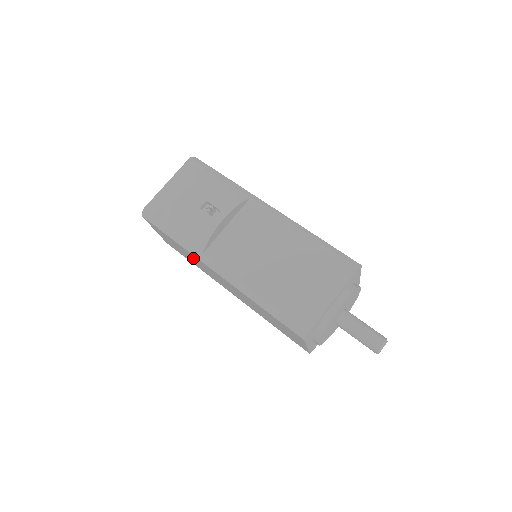
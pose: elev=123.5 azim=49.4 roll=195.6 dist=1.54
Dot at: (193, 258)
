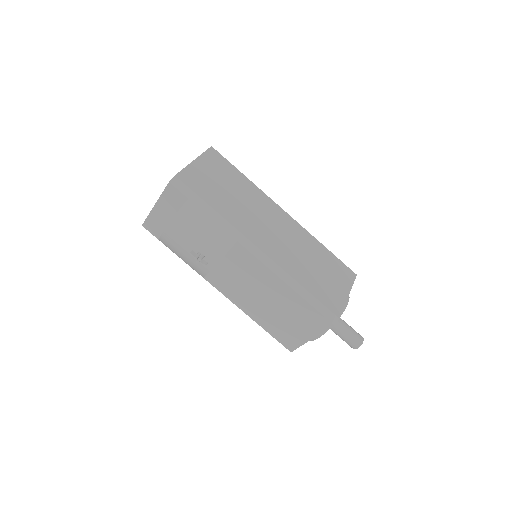
Dot at: occluded
